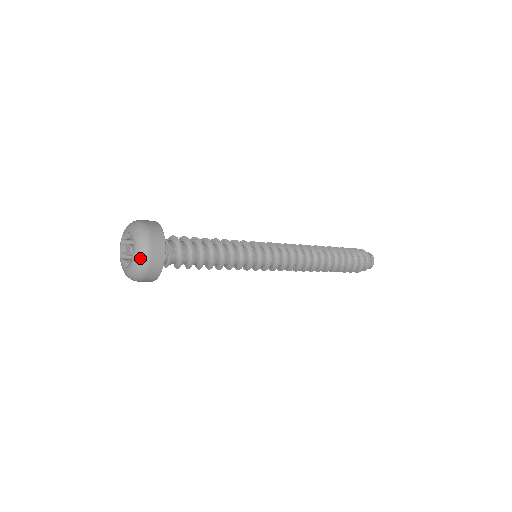
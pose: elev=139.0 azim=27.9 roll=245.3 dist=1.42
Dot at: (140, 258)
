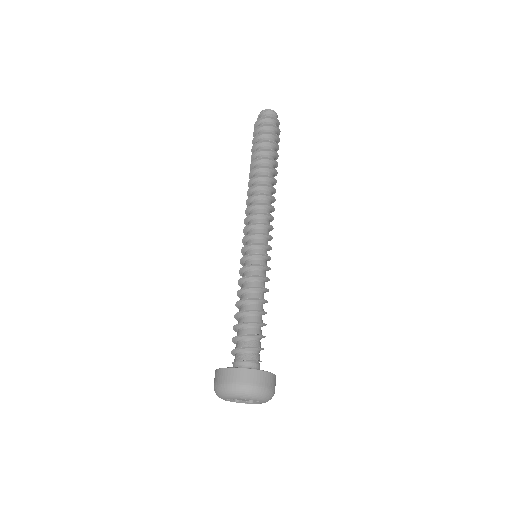
Dot at: (269, 398)
